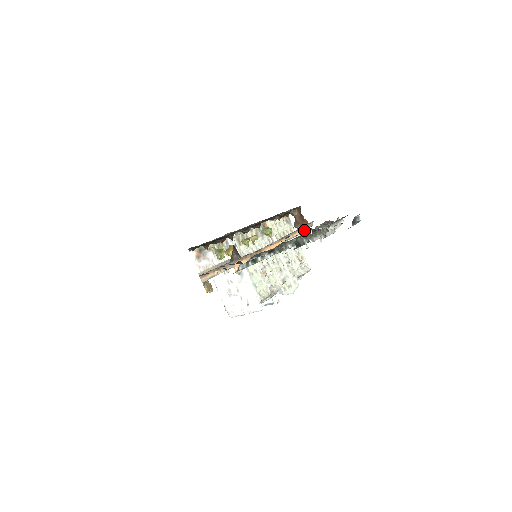
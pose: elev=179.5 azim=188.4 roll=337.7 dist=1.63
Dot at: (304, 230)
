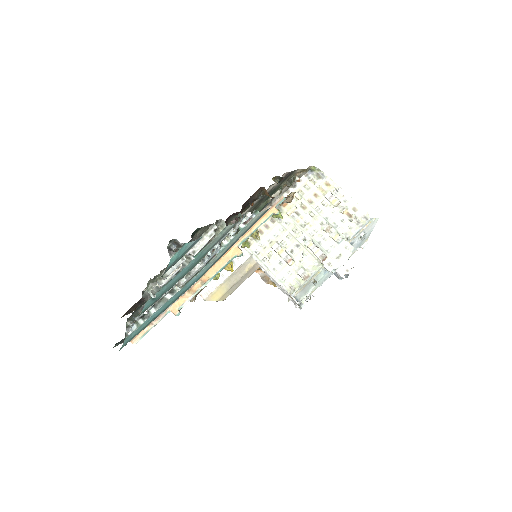
Dot at: (268, 214)
